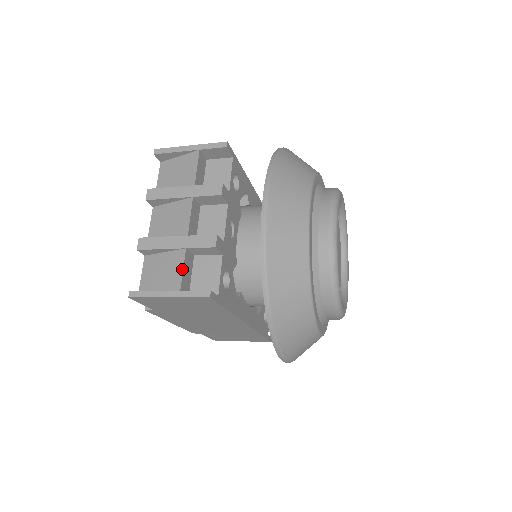
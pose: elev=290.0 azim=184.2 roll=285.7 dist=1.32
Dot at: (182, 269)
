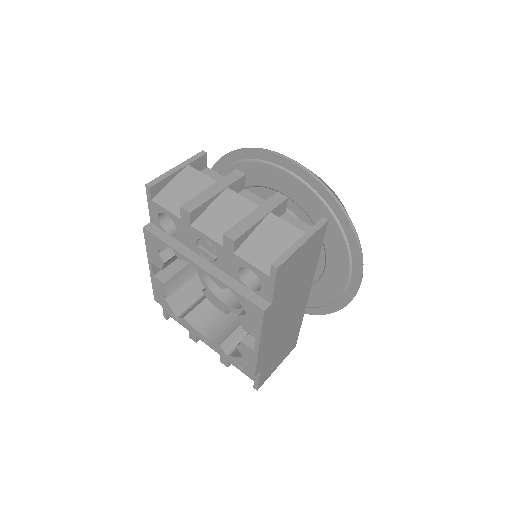
Dot at: (287, 223)
